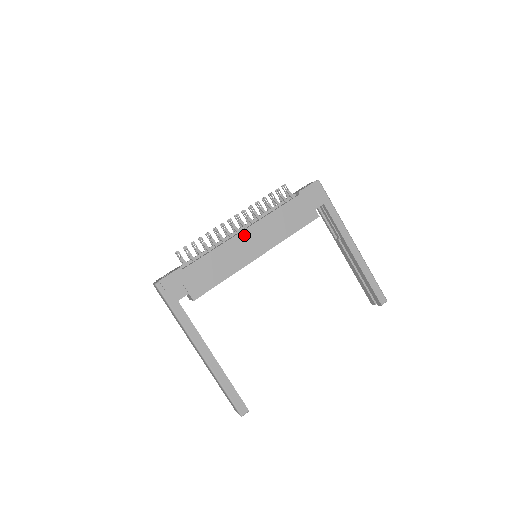
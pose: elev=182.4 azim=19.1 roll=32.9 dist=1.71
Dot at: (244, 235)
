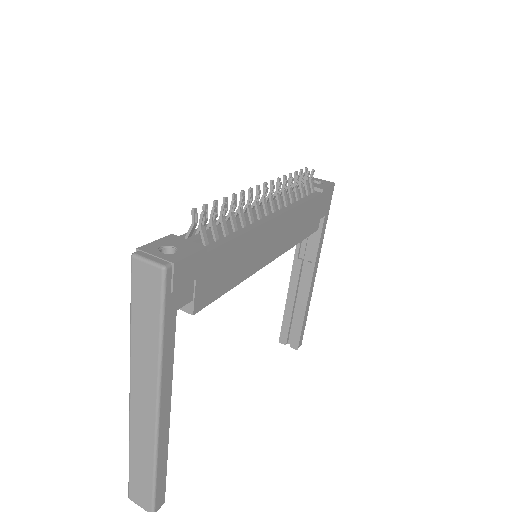
Dot at: (274, 224)
